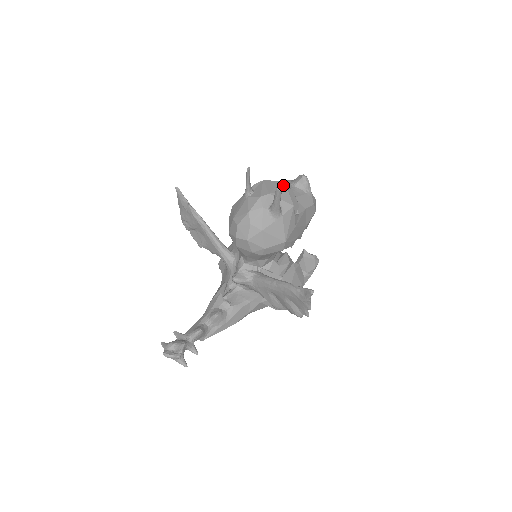
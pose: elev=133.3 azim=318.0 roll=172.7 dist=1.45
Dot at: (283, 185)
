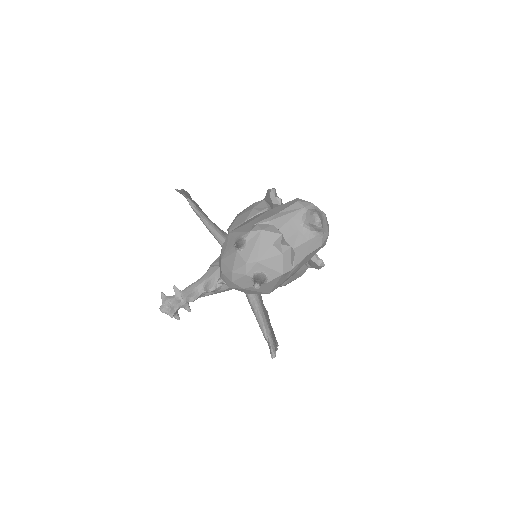
Dot at: (291, 222)
